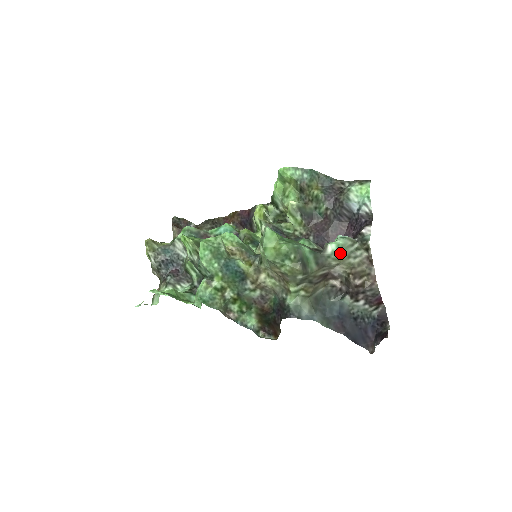
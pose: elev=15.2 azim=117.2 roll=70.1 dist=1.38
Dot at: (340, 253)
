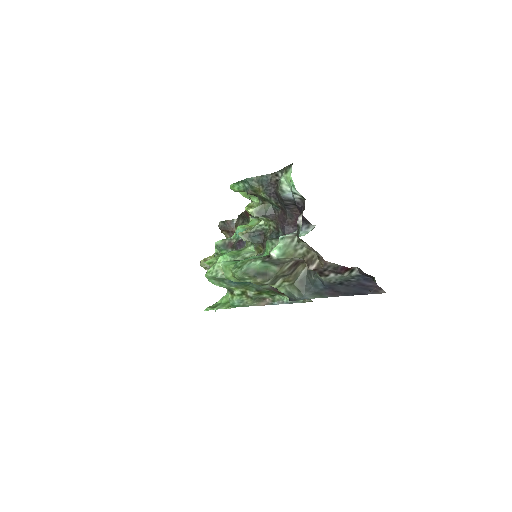
Dot at: (286, 252)
